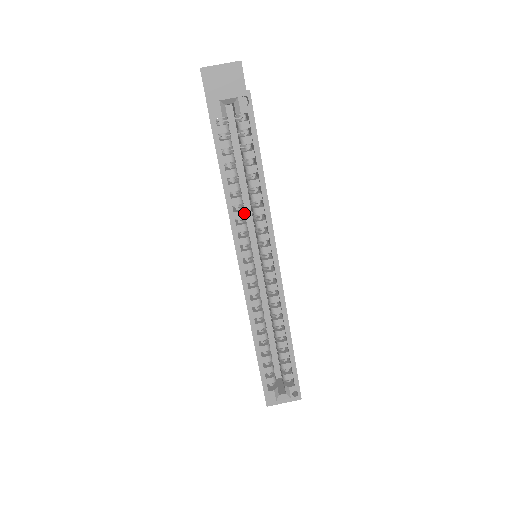
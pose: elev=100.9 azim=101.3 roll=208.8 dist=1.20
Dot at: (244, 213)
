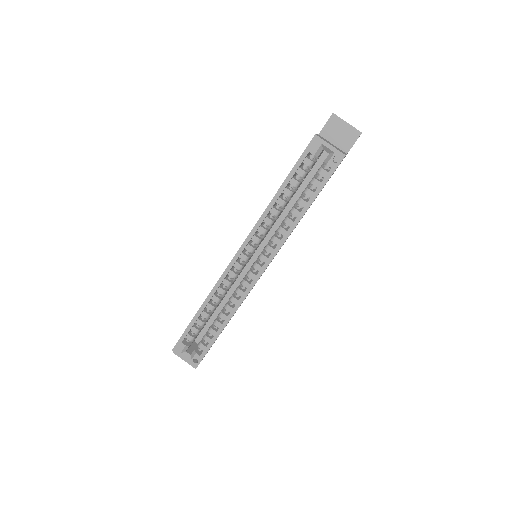
Dot at: (272, 223)
